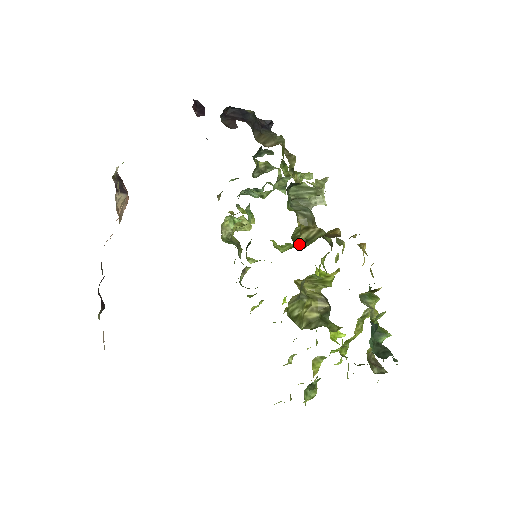
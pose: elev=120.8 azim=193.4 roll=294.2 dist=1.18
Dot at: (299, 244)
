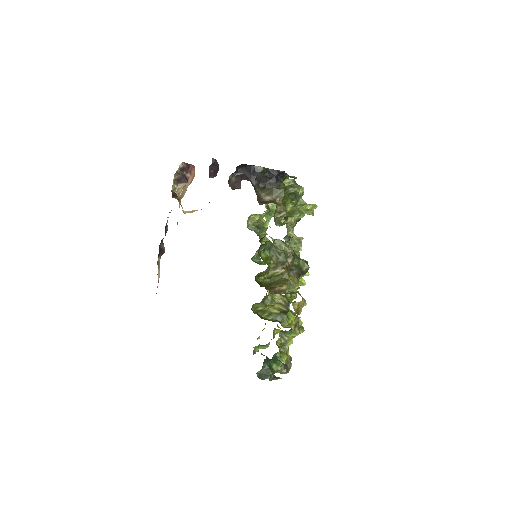
Dot at: (265, 278)
